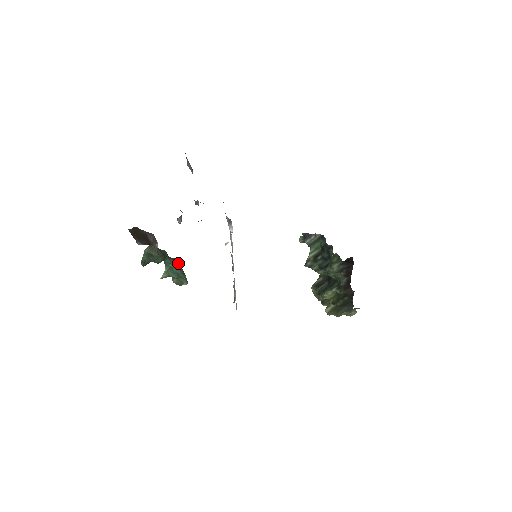
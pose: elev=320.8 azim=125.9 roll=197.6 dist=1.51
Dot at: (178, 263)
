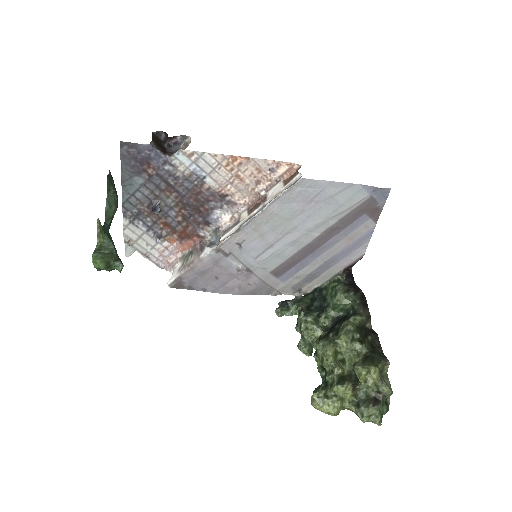
Dot at: occluded
